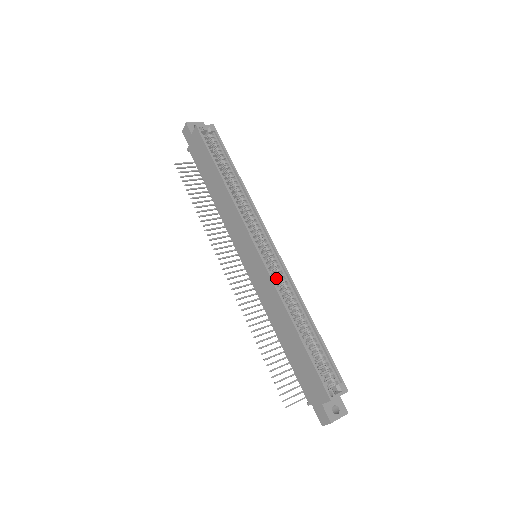
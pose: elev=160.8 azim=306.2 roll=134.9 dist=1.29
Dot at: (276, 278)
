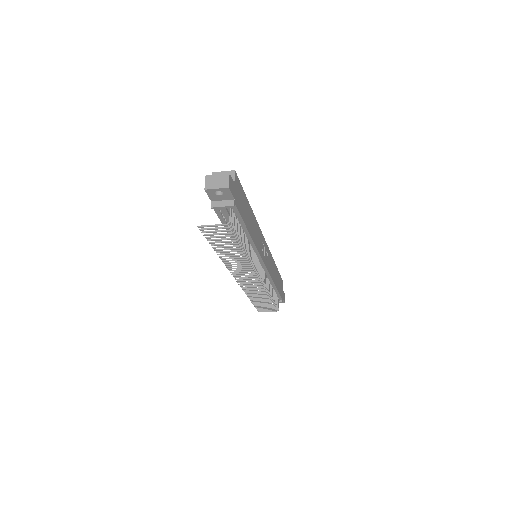
Dot at: occluded
